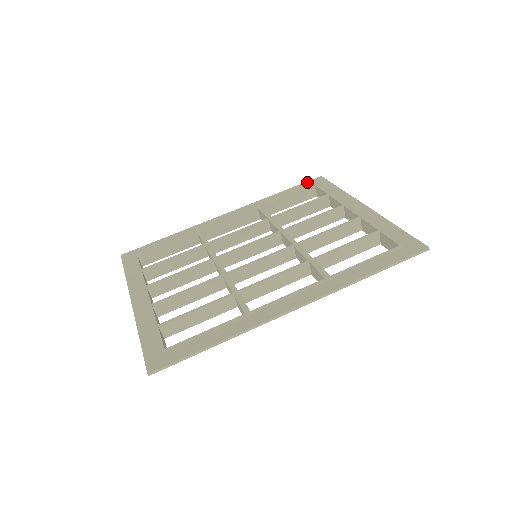
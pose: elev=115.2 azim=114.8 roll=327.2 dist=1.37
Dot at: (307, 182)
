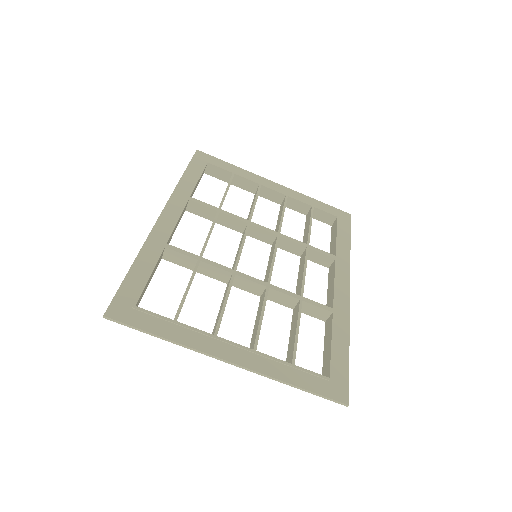
Dot at: (194, 159)
